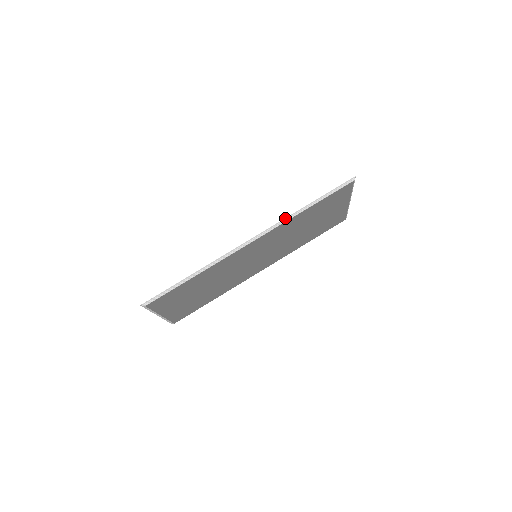
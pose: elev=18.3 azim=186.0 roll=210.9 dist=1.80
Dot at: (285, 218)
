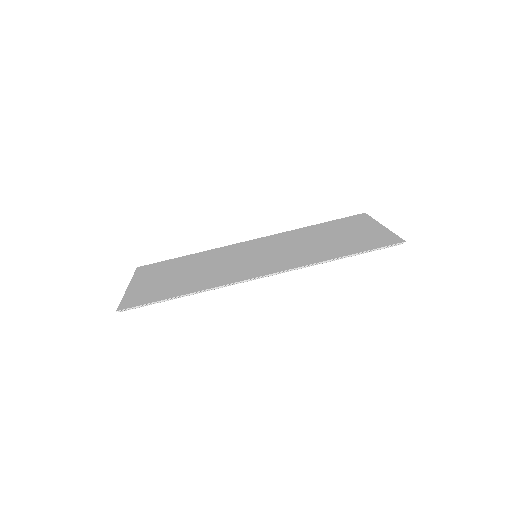
Dot at: (309, 265)
